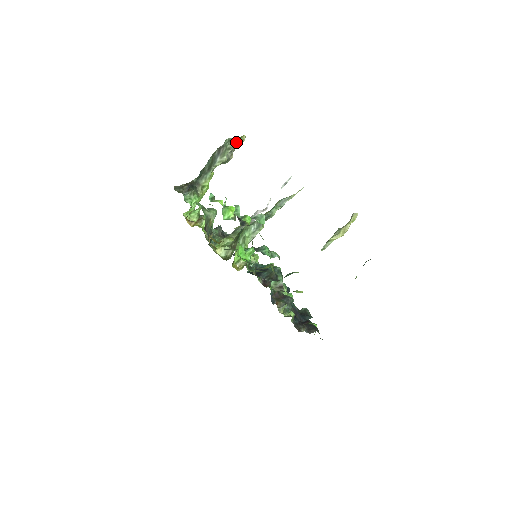
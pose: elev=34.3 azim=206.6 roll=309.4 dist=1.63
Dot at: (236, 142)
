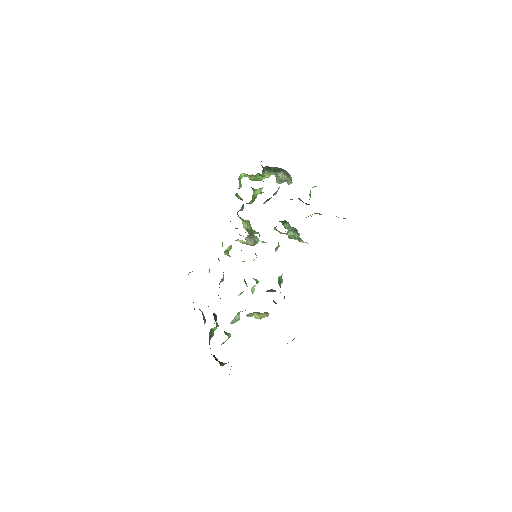
Dot at: occluded
